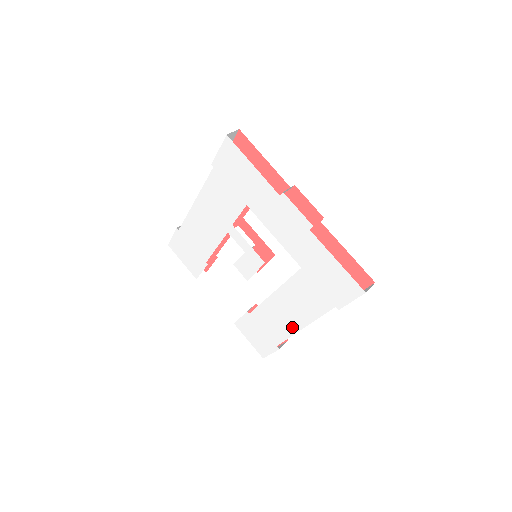
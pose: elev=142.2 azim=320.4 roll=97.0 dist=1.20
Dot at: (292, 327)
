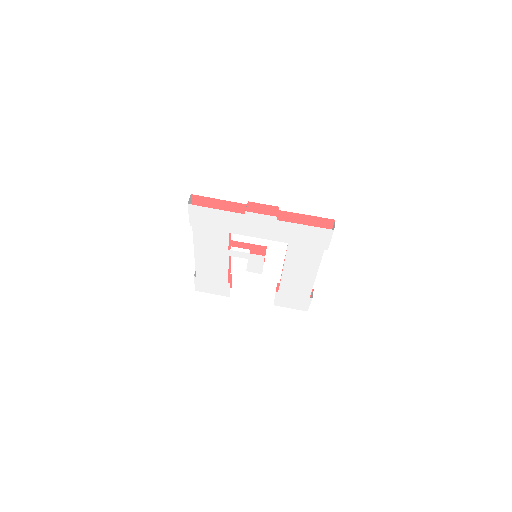
Dot at: (309, 280)
